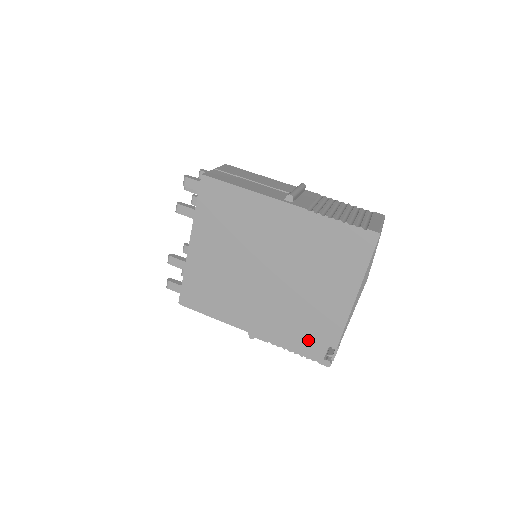
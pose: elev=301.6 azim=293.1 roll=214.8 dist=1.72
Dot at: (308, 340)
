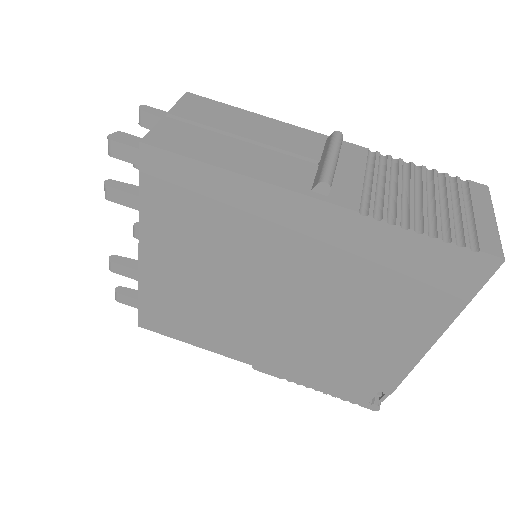
Dot at: (346, 382)
